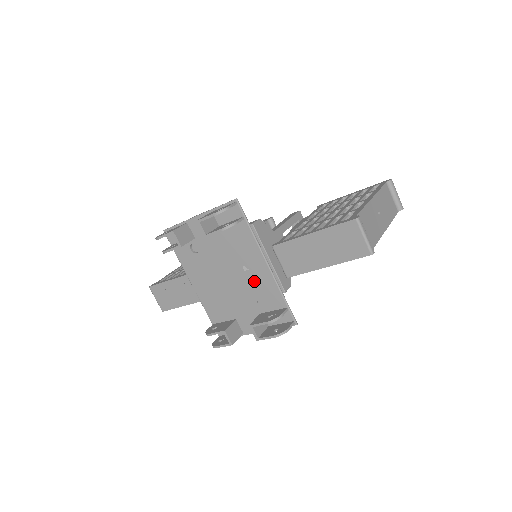
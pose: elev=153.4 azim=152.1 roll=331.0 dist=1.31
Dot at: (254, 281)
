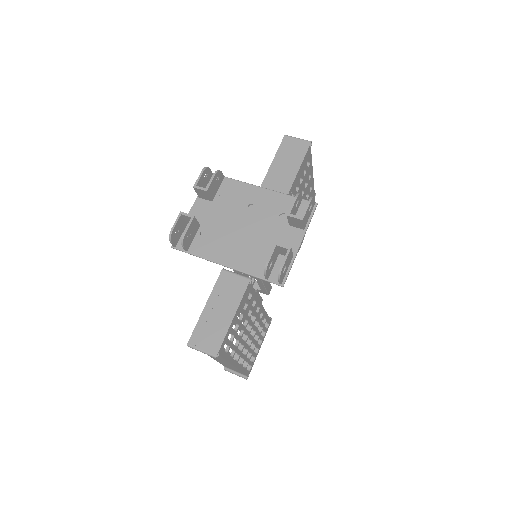
Dot at: (264, 207)
